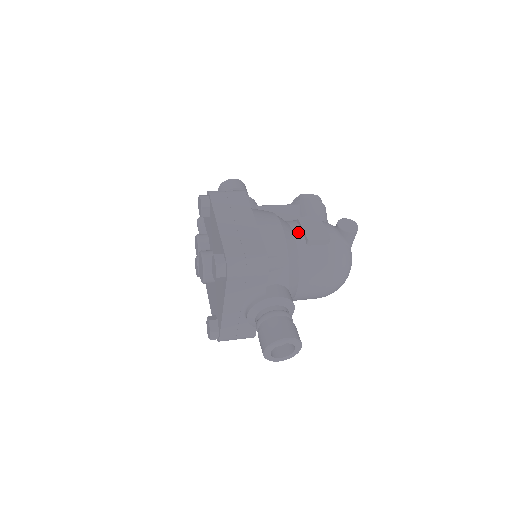
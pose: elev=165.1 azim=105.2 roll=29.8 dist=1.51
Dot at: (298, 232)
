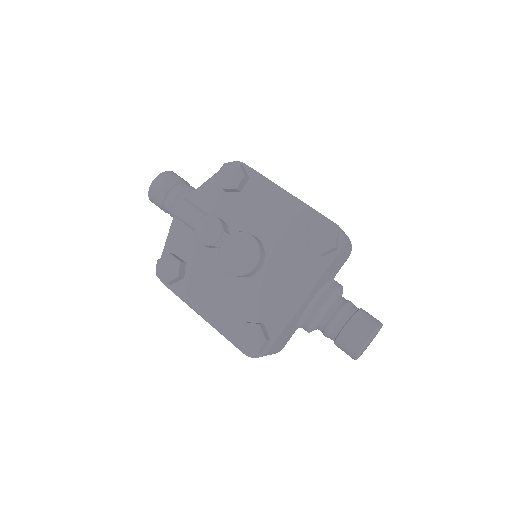
Dot at: occluded
